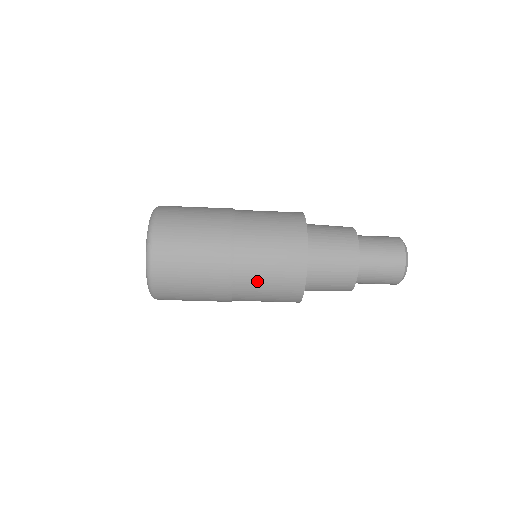
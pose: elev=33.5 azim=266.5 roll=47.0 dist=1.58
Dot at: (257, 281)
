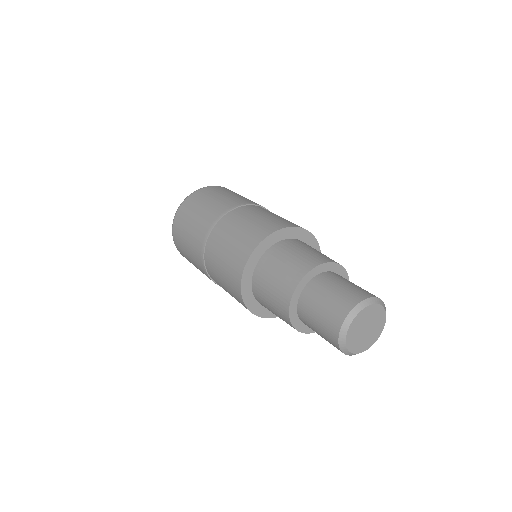
Dot at: (217, 277)
